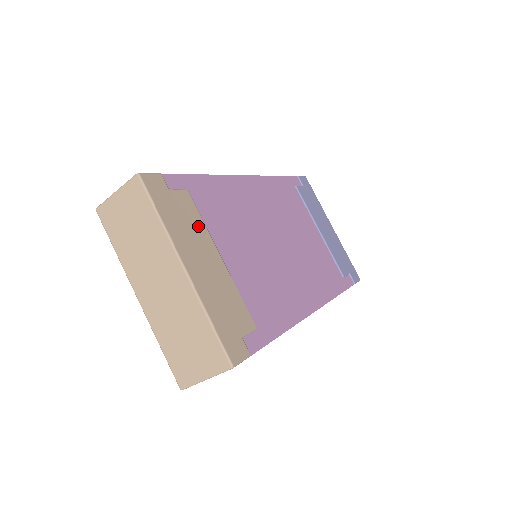
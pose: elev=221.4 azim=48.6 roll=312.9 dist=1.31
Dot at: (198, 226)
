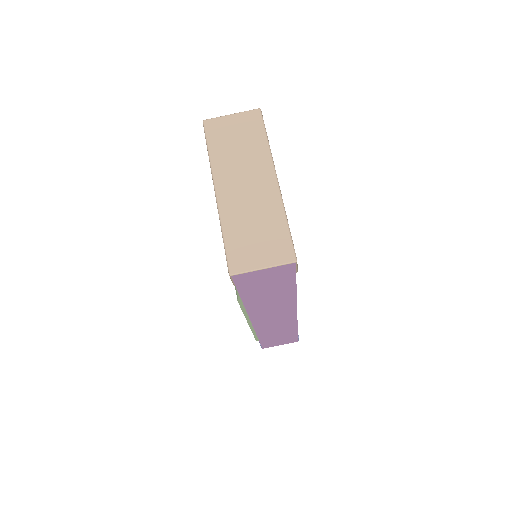
Dot at: occluded
